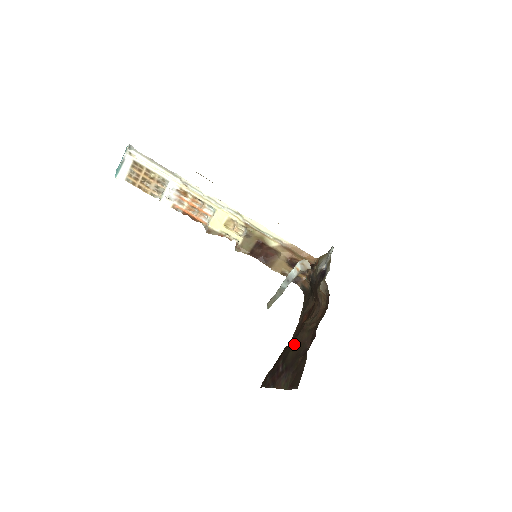
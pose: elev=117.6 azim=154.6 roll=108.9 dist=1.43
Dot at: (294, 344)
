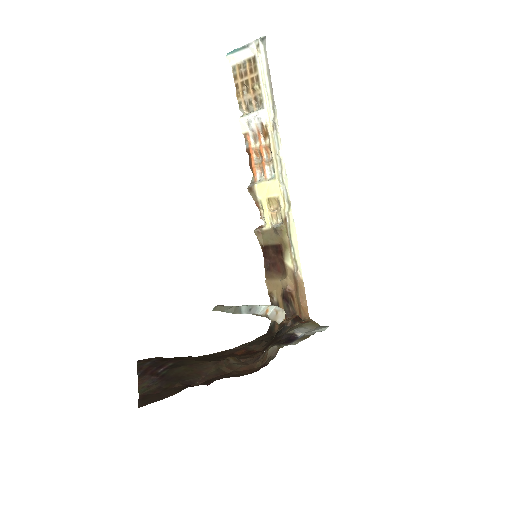
Dot at: (195, 365)
